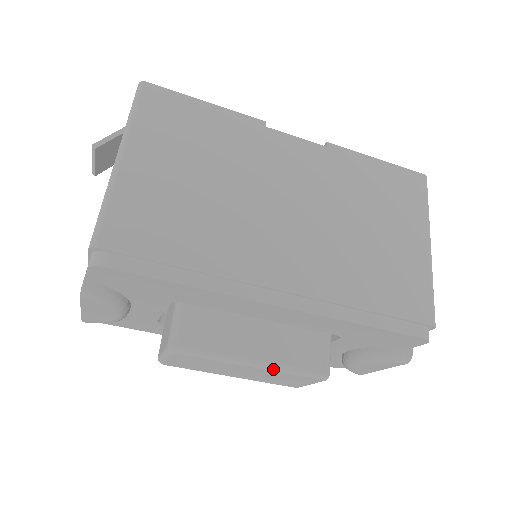
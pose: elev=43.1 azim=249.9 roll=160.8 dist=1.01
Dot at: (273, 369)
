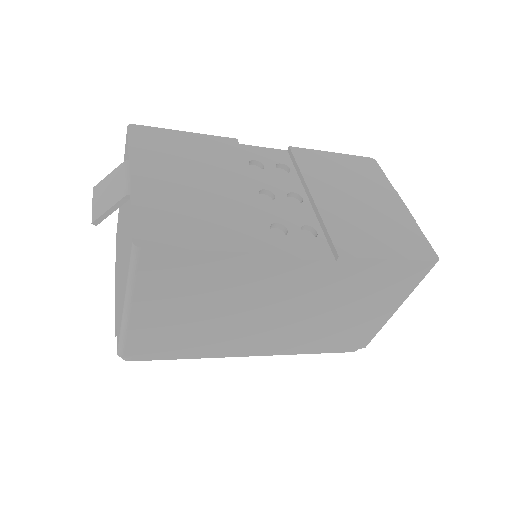
Dot at: occluded
